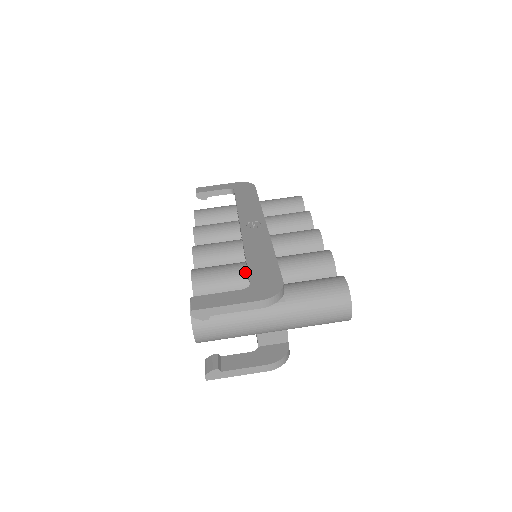
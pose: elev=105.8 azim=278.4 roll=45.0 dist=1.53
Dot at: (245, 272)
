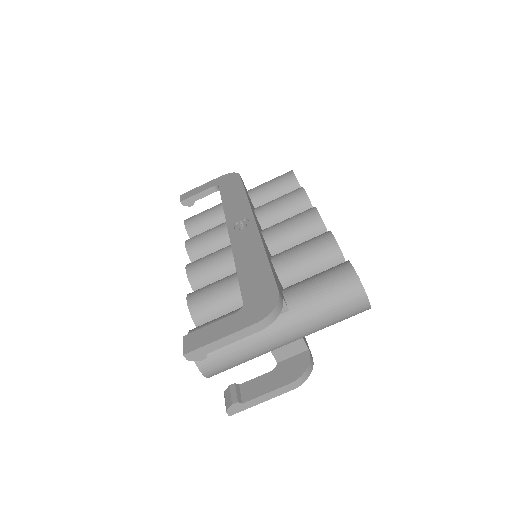
Dot at: occluded
